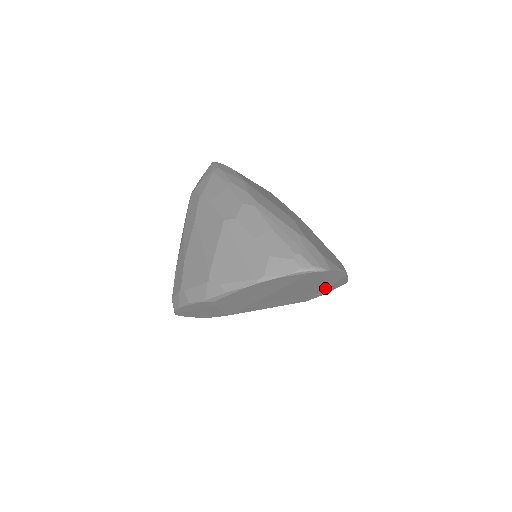
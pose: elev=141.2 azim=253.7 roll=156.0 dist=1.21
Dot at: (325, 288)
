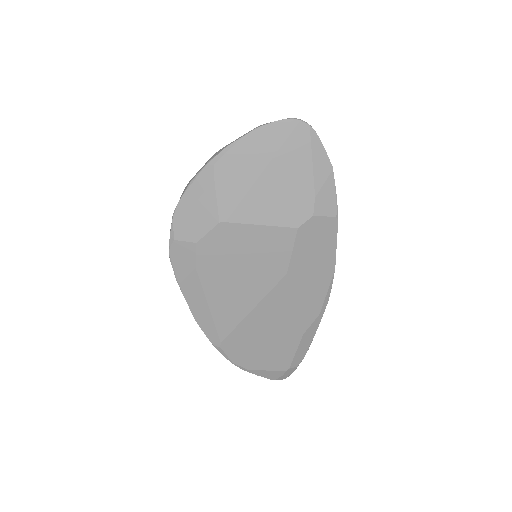
Dot at: (314, 189)
